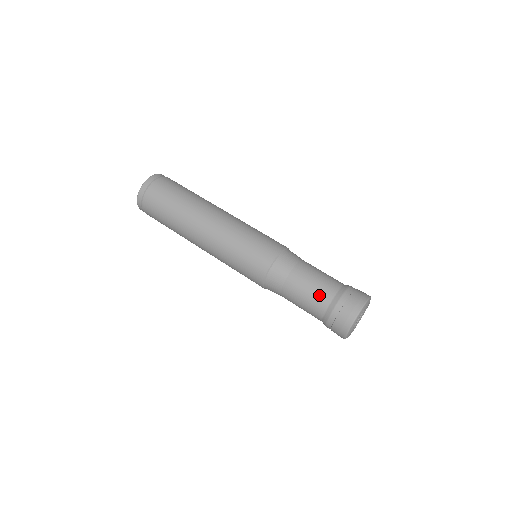
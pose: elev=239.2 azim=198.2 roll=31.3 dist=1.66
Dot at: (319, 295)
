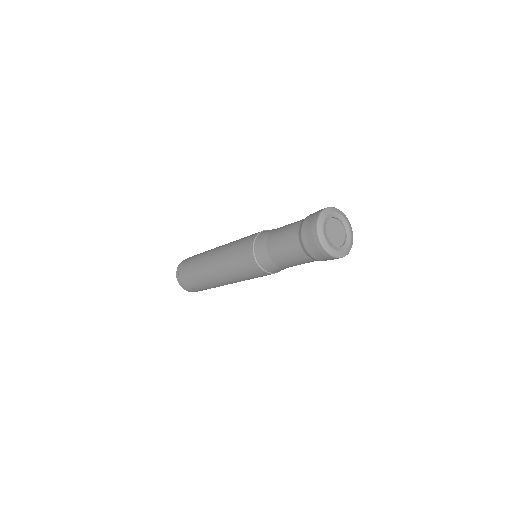
Dot at: (291, 247)
